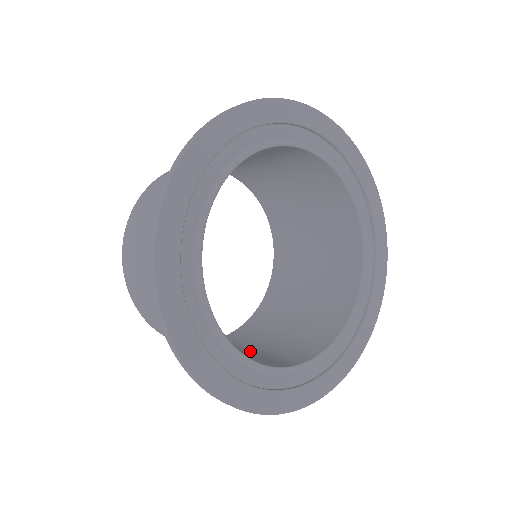
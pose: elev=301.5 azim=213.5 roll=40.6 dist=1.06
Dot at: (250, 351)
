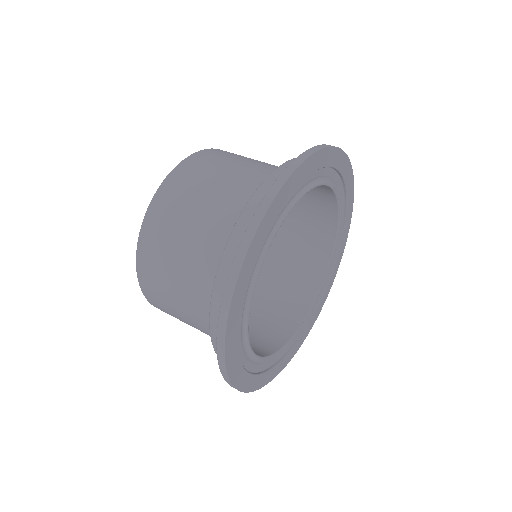
Dot at: (263, 293)
